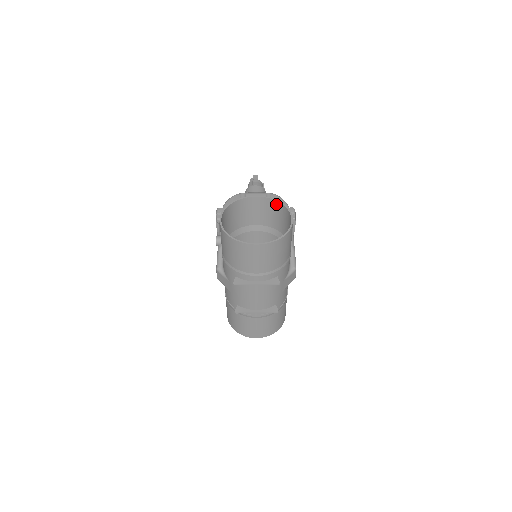
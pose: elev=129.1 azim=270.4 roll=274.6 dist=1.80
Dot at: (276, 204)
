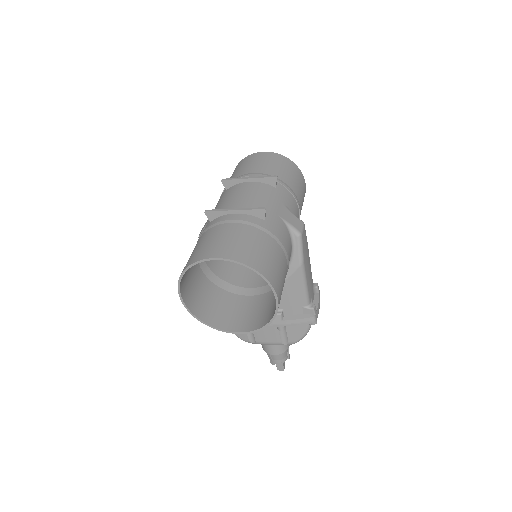
Dot at: occluded
